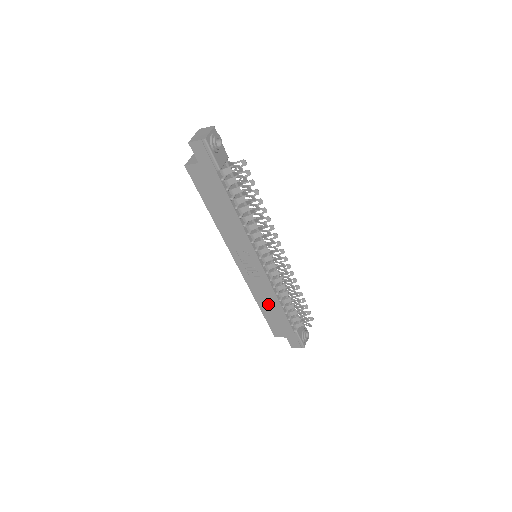
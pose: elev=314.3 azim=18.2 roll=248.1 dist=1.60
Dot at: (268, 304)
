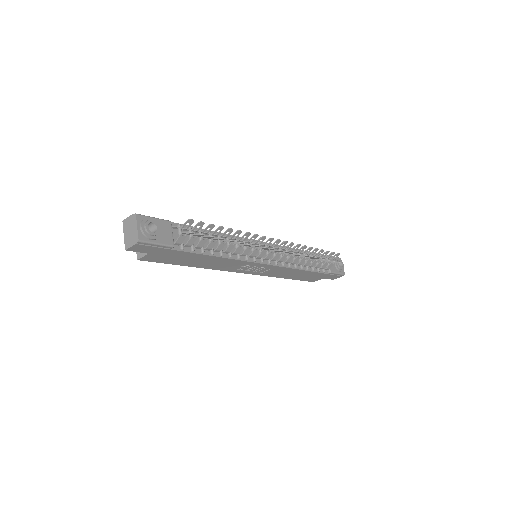
Dot at: (292, 274)
